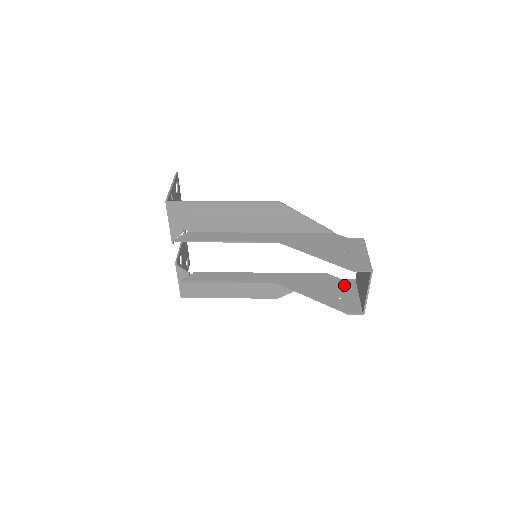
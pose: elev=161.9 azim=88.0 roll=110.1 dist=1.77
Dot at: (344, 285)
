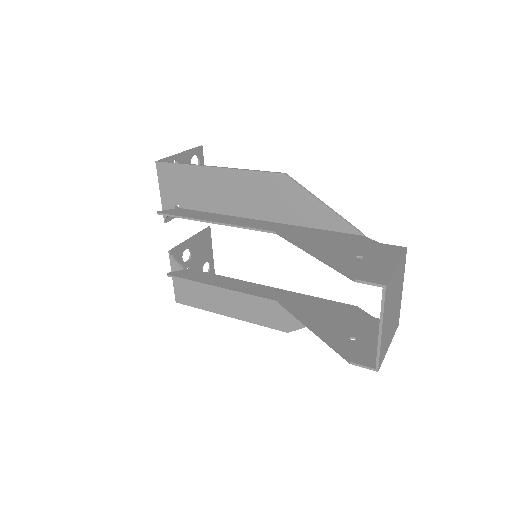
Dot at: (372, 325)
